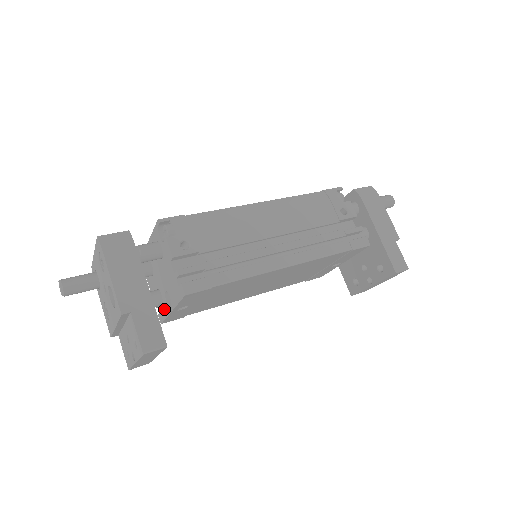
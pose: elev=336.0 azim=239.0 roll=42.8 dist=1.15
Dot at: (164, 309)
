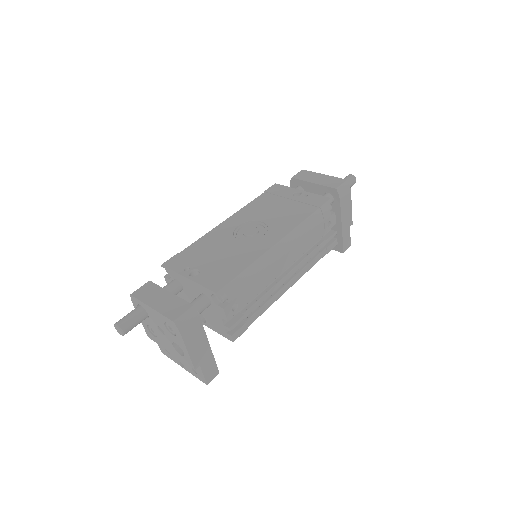
Dot at: occluded
